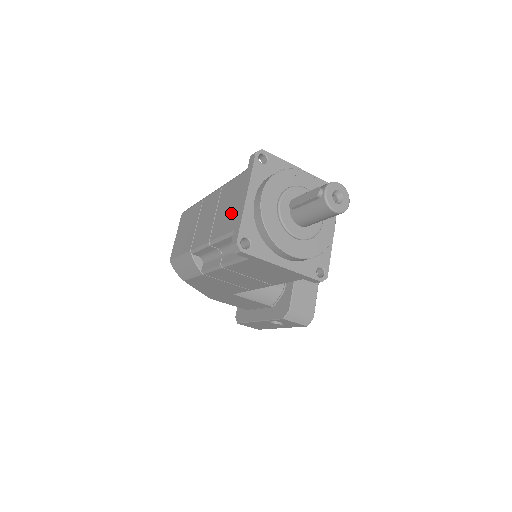
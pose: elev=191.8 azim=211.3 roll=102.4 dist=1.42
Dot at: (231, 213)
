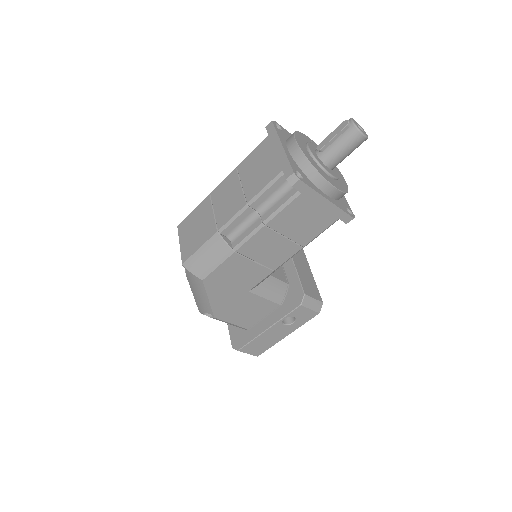
Dot at: (268, 167)
